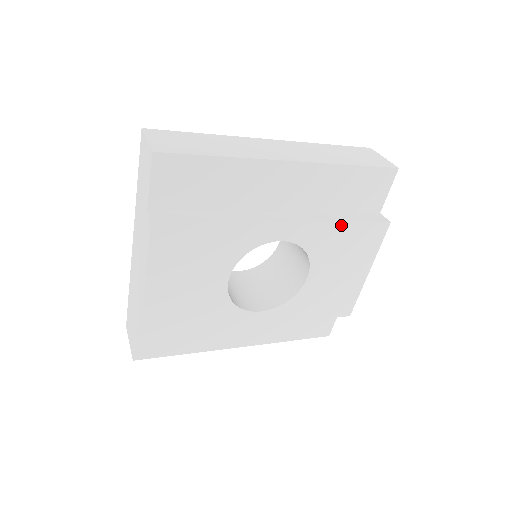
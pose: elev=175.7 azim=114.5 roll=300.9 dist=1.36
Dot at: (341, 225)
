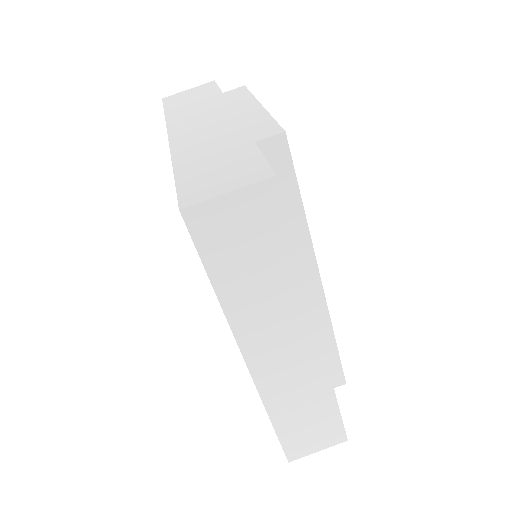
Dot at: occluded
